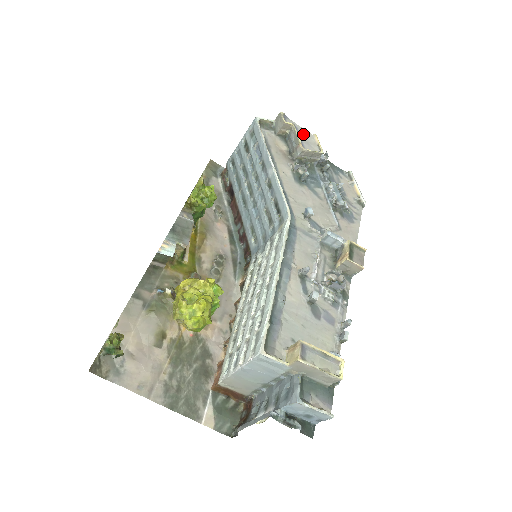
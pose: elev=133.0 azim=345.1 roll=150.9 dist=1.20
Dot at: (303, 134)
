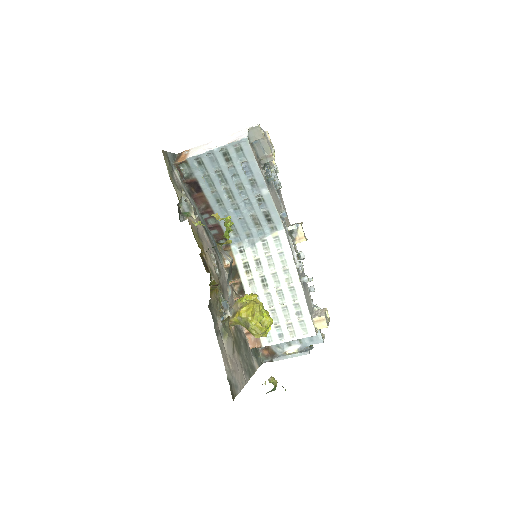
Dot at: occluded
